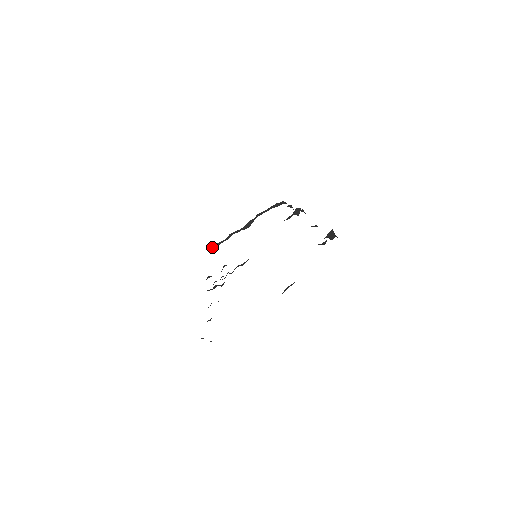
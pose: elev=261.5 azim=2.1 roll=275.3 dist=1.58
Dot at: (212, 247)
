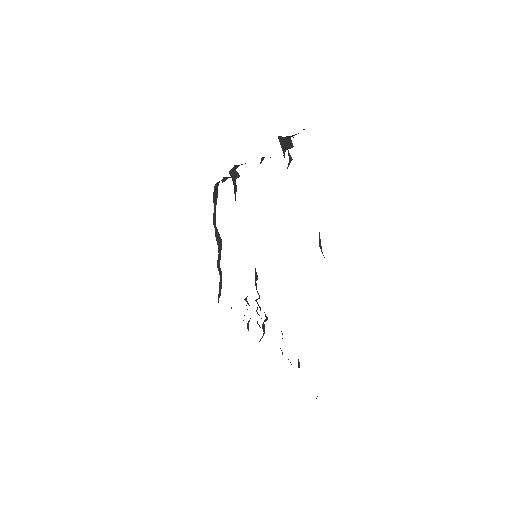
Dot at: occluded
